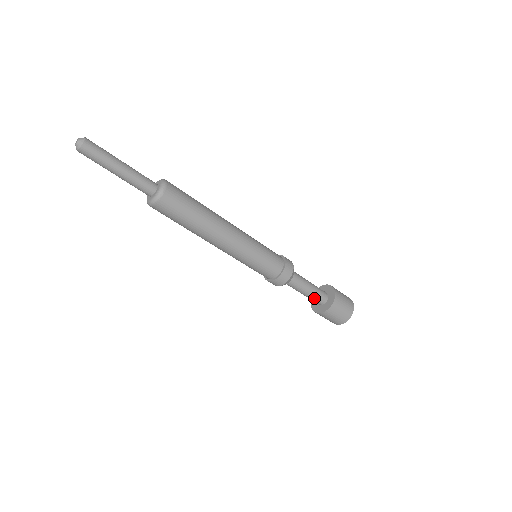
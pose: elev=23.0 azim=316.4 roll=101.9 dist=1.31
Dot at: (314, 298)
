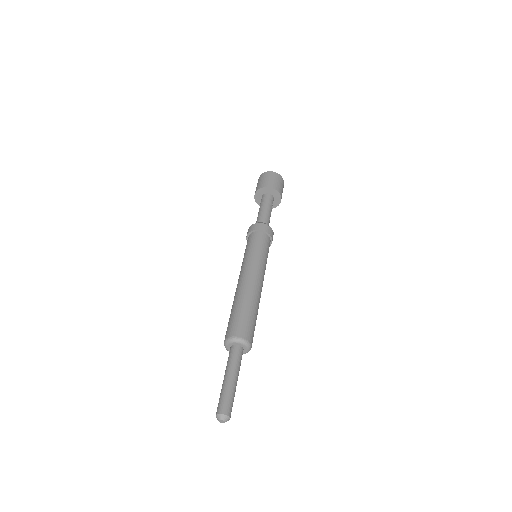
Dot at: occluded
